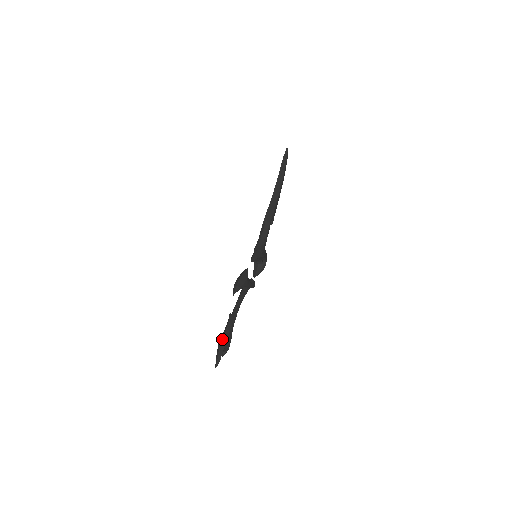
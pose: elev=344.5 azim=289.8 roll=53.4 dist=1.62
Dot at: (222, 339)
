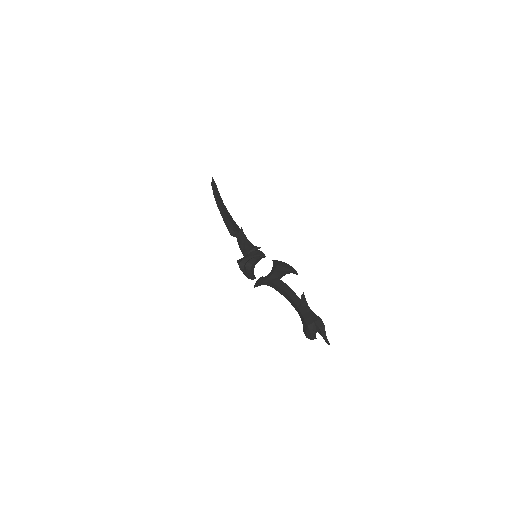
Dot at: (317, 316)
